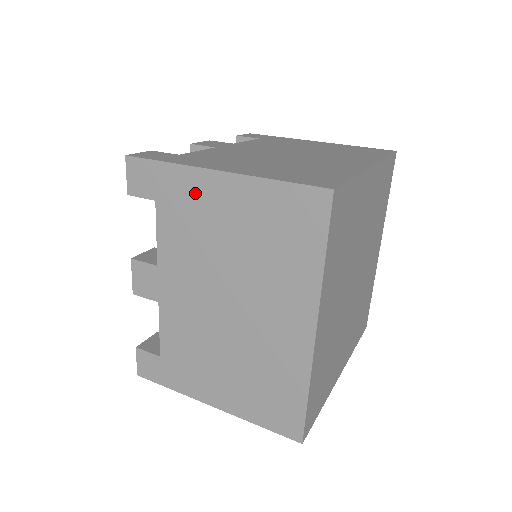
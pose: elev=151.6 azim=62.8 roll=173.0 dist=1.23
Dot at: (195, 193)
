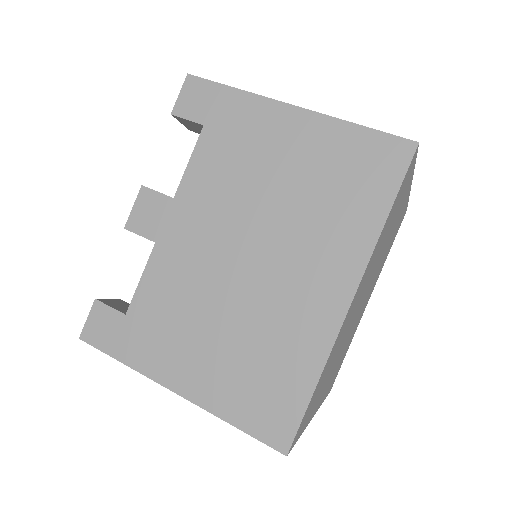
Dot at: occluded
